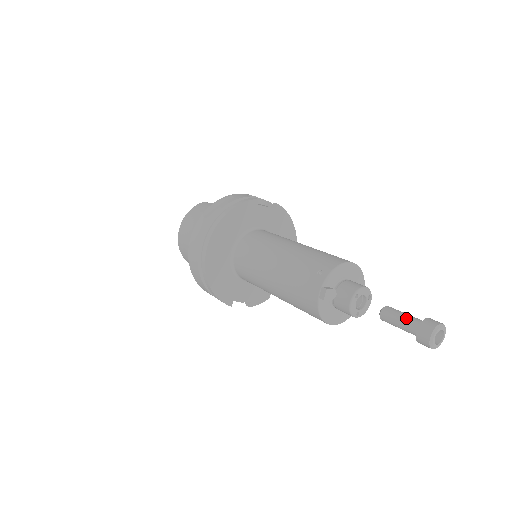
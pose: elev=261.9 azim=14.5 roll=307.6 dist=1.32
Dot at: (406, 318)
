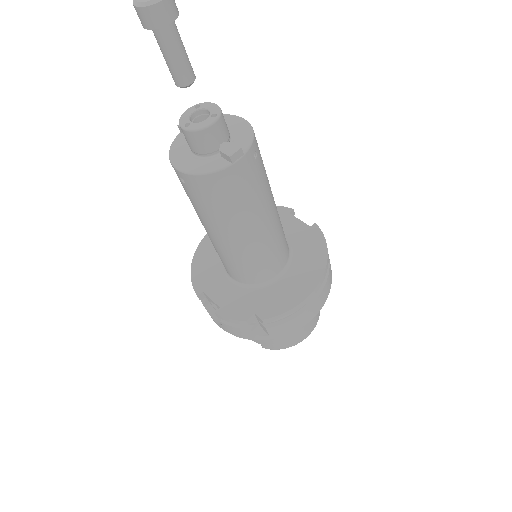
Dot at: occluded
